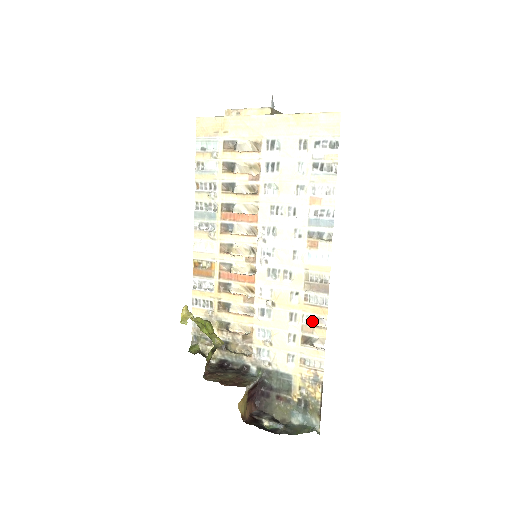
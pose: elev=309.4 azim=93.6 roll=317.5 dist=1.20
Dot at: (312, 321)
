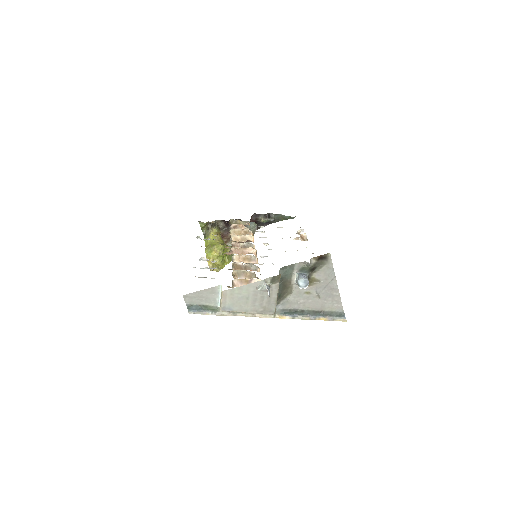
Dot at: (298, 238)
